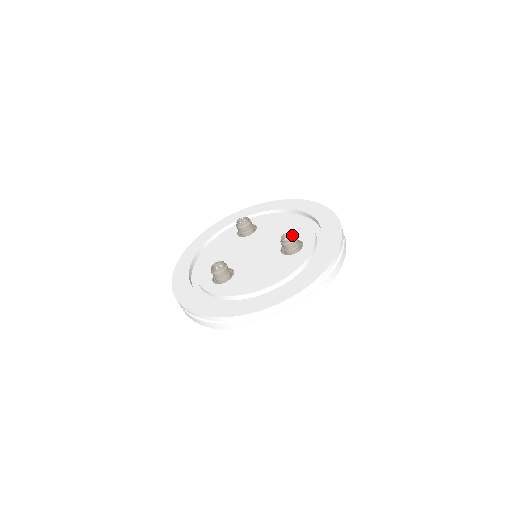
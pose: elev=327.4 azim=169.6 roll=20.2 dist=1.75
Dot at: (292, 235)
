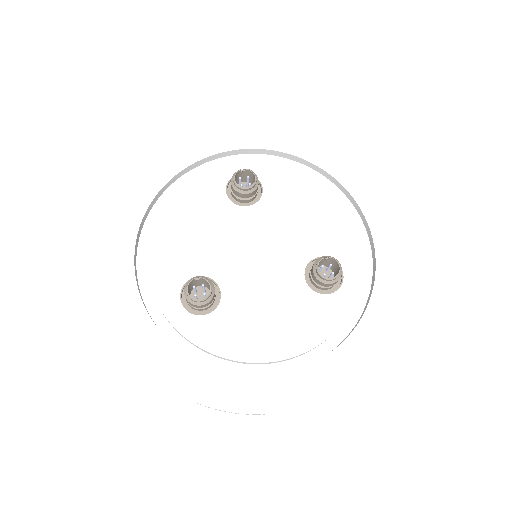
Dot at: (334, 262)
